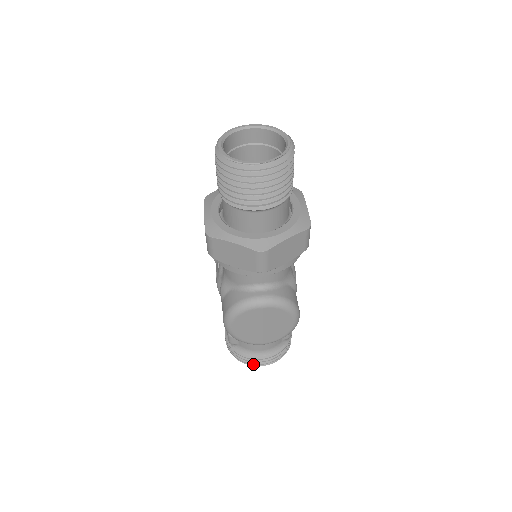
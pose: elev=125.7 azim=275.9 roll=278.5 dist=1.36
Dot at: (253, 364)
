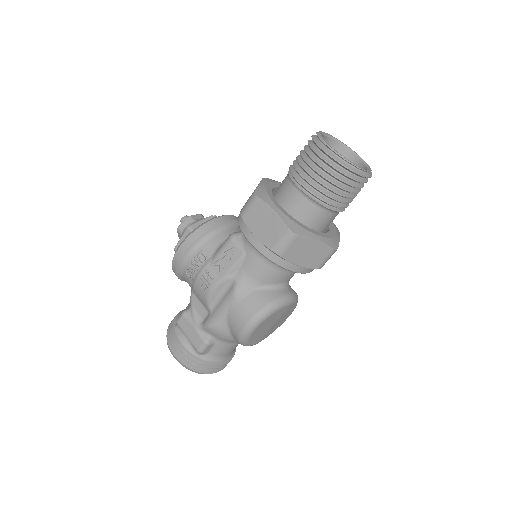
Dot at: (214, 371)
